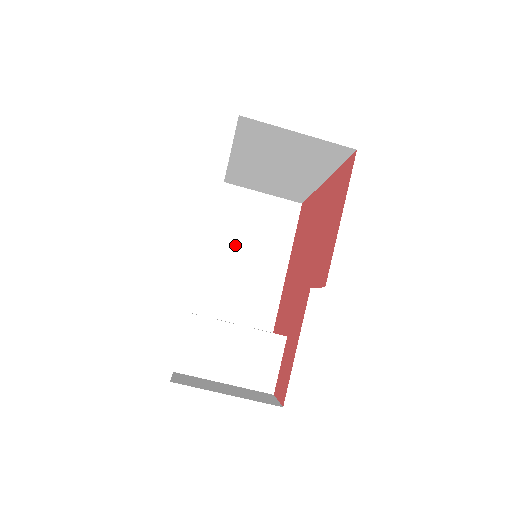
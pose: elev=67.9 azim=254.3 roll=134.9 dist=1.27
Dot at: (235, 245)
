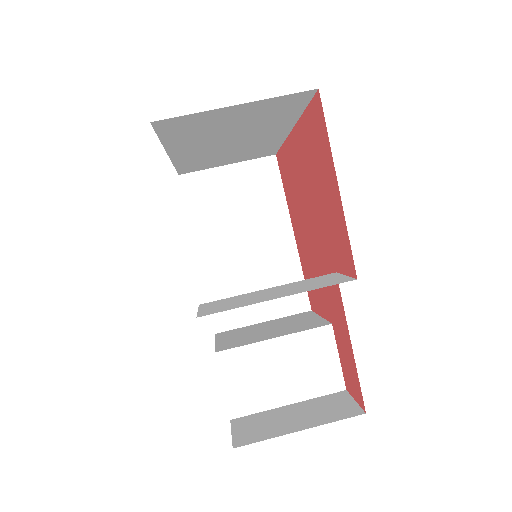
Dot at: (226, 239)
